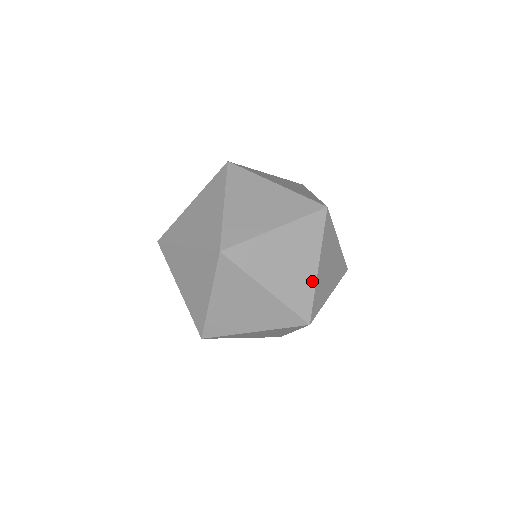
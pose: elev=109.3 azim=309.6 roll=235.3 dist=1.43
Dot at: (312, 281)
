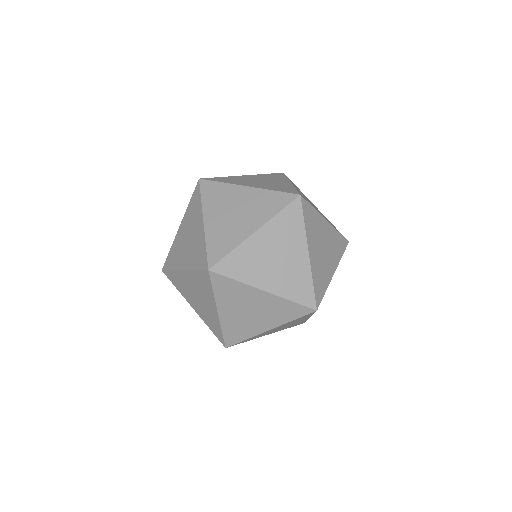
Dot at: (254, 333)
